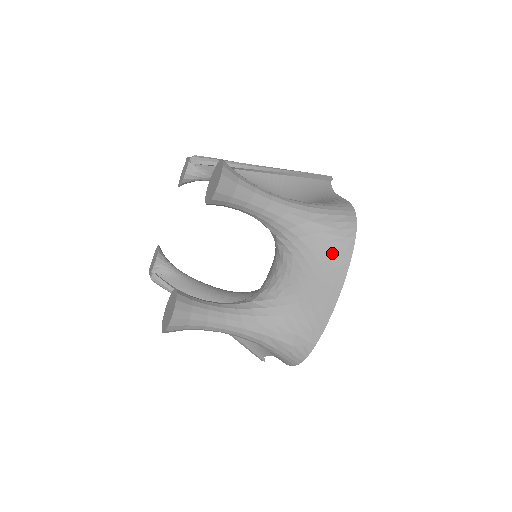
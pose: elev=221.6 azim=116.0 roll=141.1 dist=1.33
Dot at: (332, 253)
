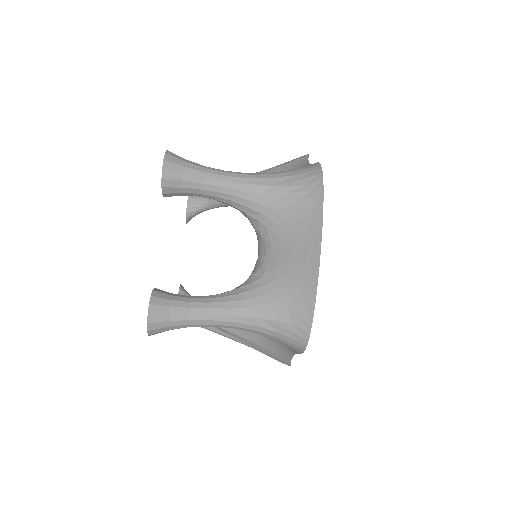
Dot at: (303, 211)
